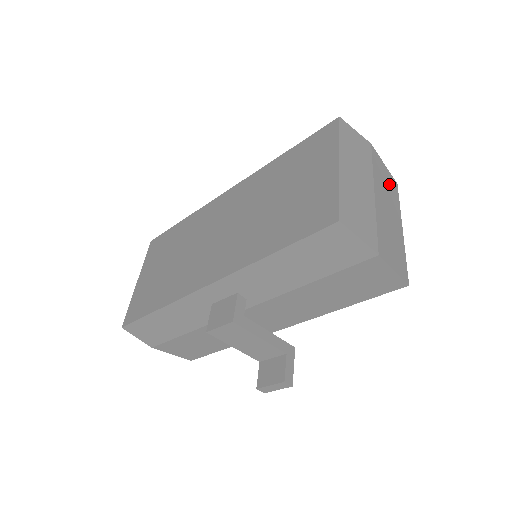
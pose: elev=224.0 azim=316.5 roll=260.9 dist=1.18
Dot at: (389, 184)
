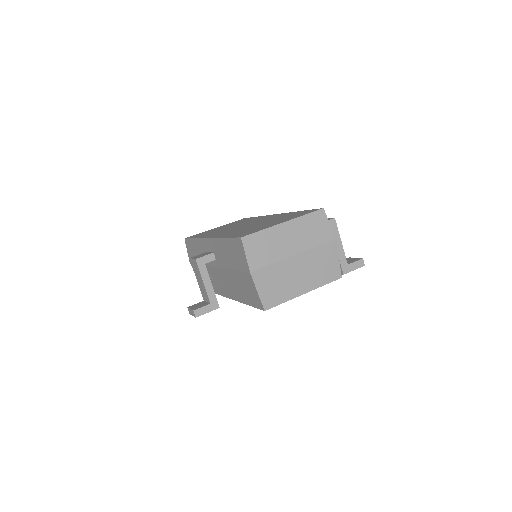
Dot at: (327, 268)
